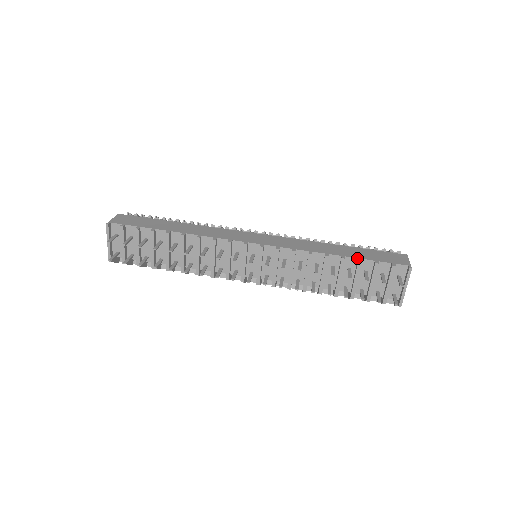
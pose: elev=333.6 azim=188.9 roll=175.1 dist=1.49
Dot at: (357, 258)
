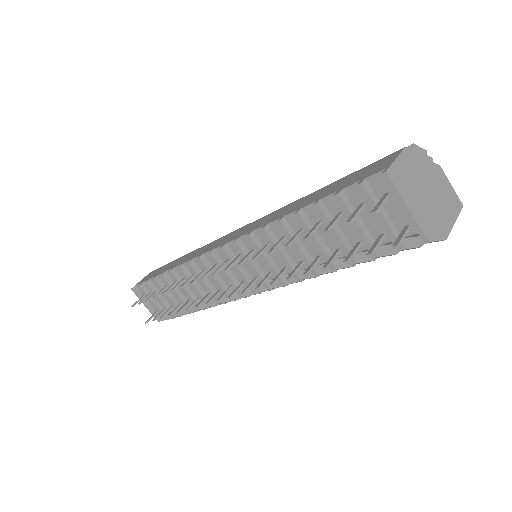
Dot at: (315, 202)
